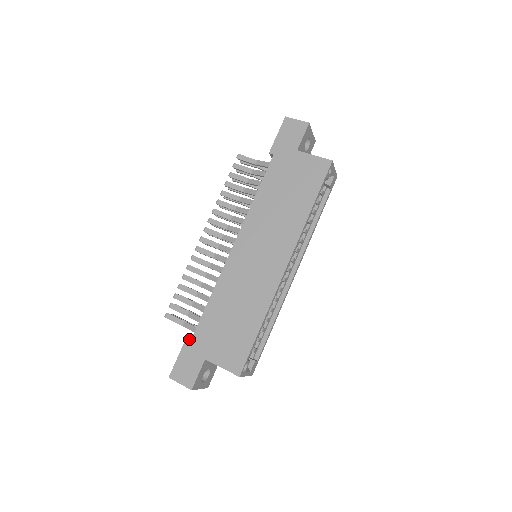
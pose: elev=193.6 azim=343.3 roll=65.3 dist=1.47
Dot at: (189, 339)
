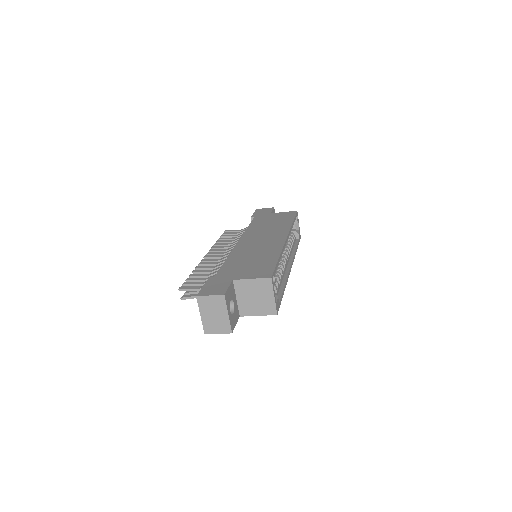
Dot at: (212, 277)
